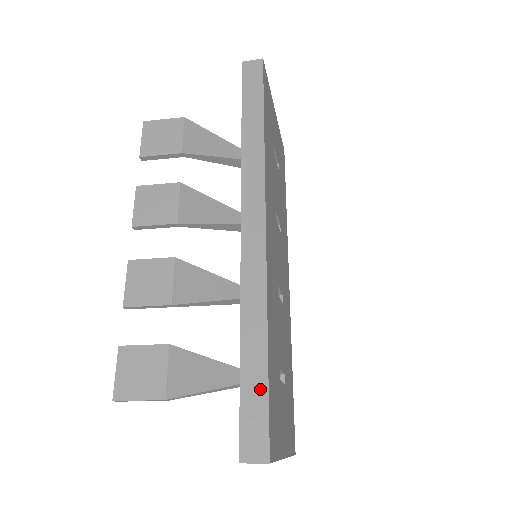
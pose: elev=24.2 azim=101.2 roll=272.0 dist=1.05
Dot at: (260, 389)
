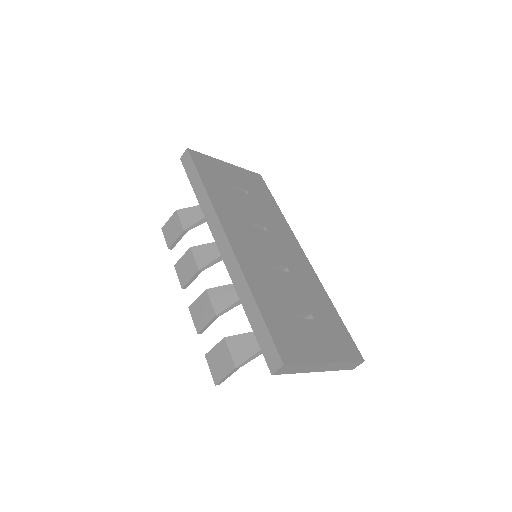
Dot at: (263, 329)
